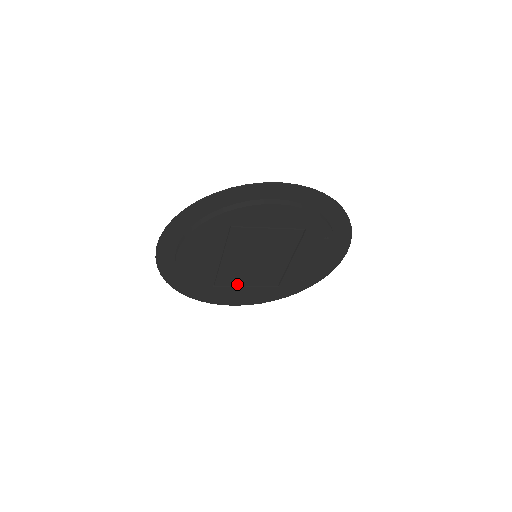
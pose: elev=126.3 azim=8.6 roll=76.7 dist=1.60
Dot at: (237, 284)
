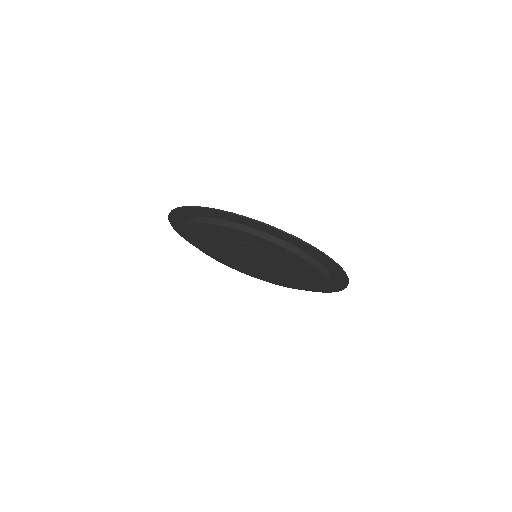
Dot at: (254, 270)
